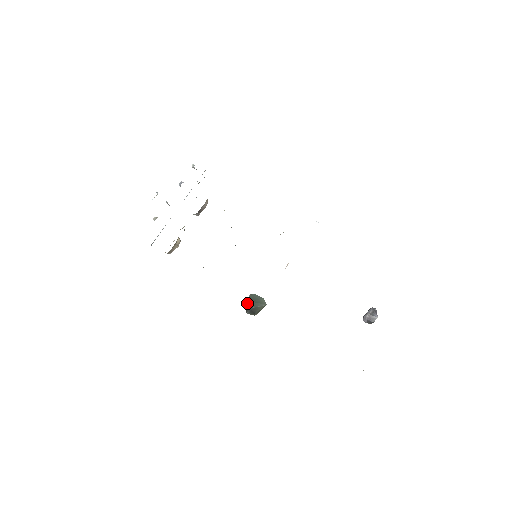
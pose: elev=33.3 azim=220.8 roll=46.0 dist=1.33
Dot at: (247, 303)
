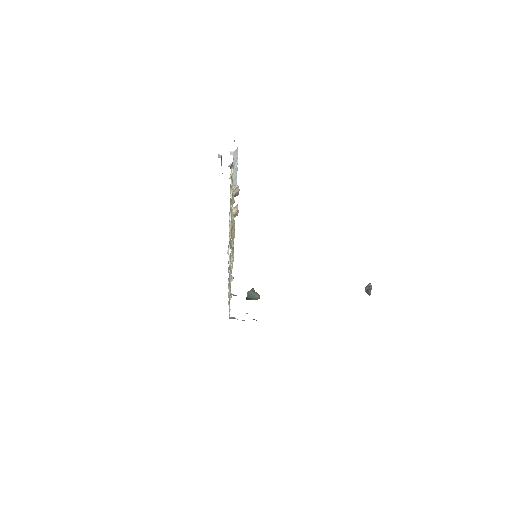
Dot at: (247, 297)
